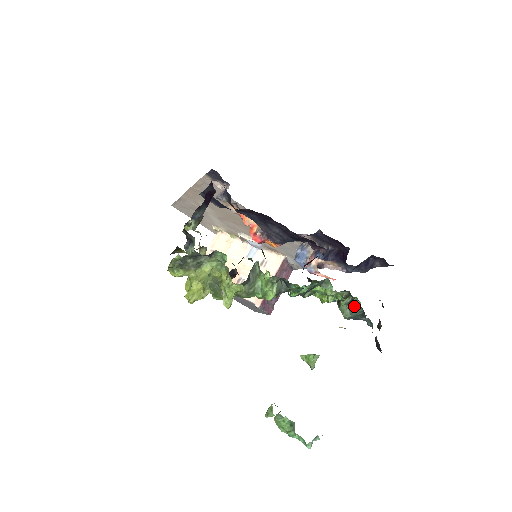
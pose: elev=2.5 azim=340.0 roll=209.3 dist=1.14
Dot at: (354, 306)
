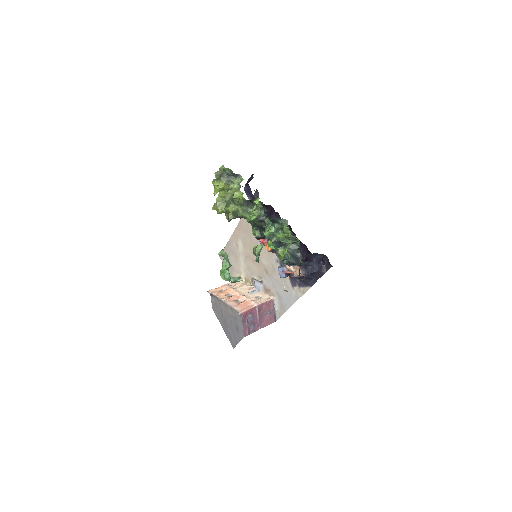
Dot at: (295, 242)
